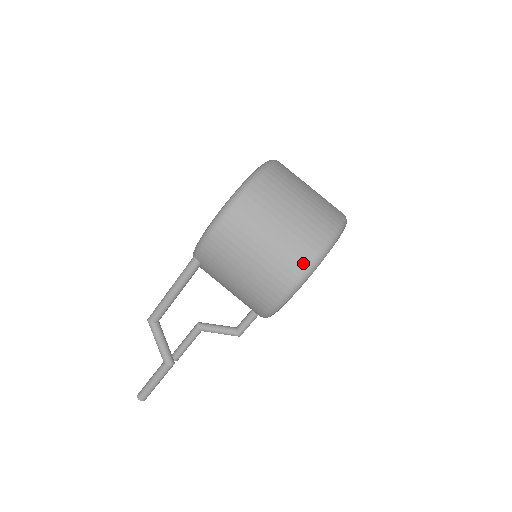
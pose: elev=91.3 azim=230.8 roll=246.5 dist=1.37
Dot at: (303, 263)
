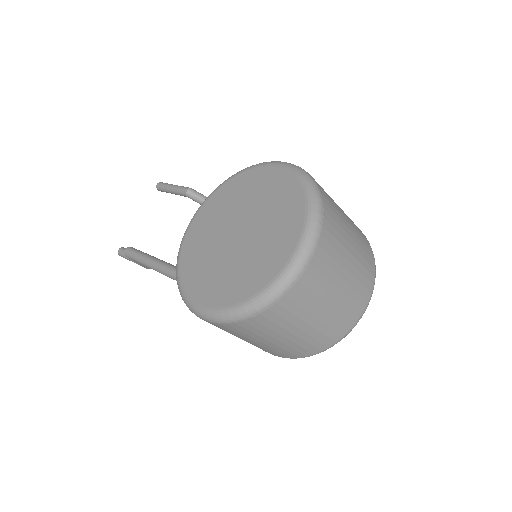
Dot at: (288, 357)
